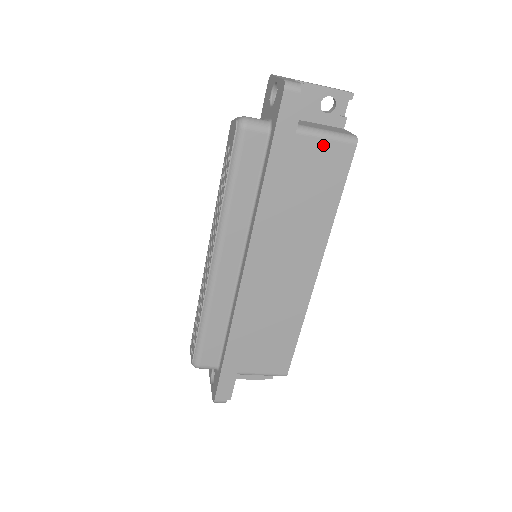
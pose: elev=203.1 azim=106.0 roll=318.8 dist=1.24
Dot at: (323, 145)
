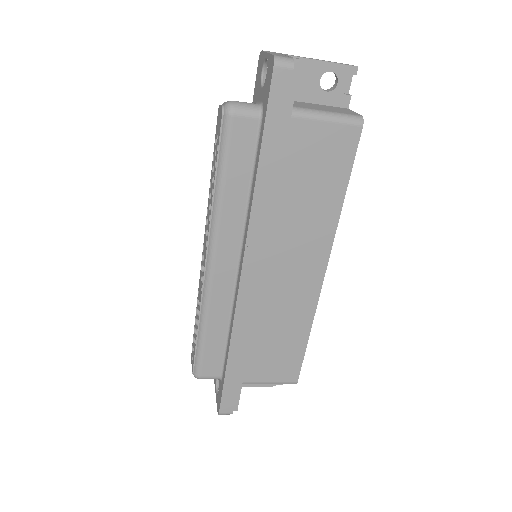
Dot at: (323, 129)
